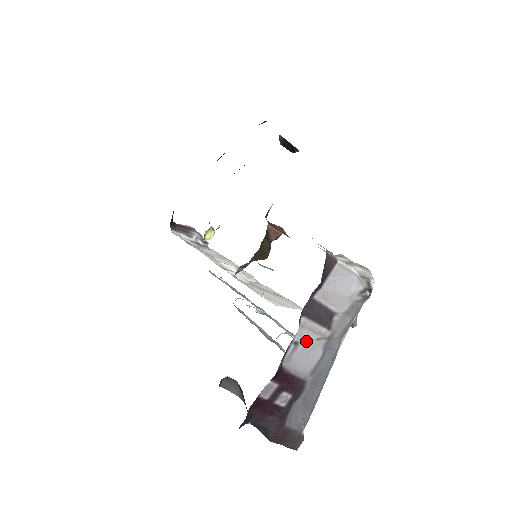
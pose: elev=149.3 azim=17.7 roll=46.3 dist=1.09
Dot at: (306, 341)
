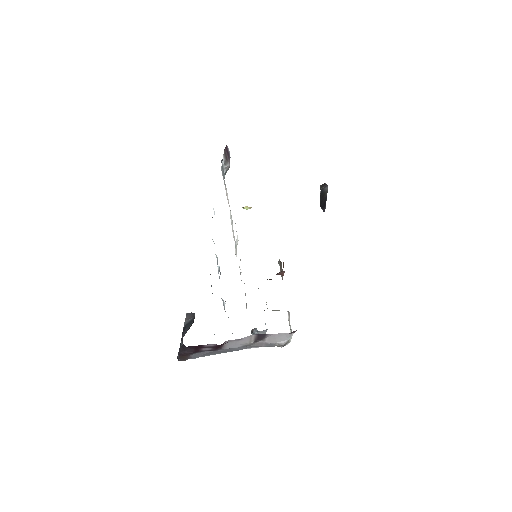
Dot at: (243, 341)
